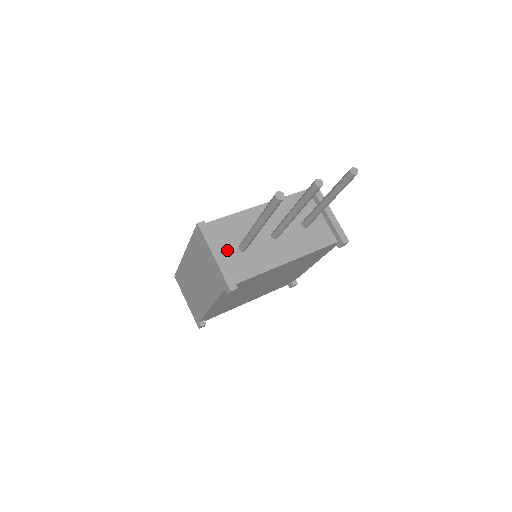
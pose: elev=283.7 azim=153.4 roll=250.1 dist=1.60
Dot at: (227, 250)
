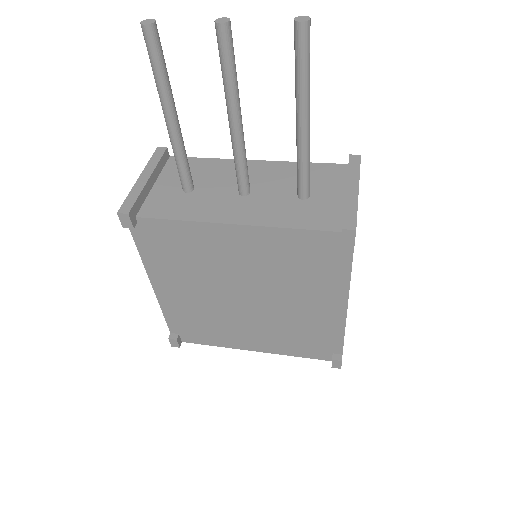
Dot at: (169, 185)
